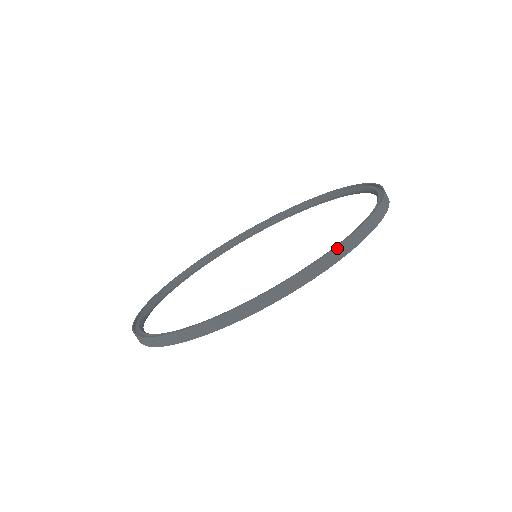
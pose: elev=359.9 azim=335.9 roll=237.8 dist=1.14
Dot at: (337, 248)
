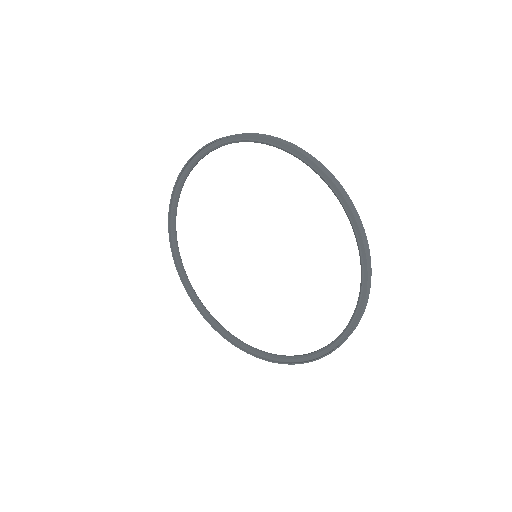
Dot at: (367, 293)
